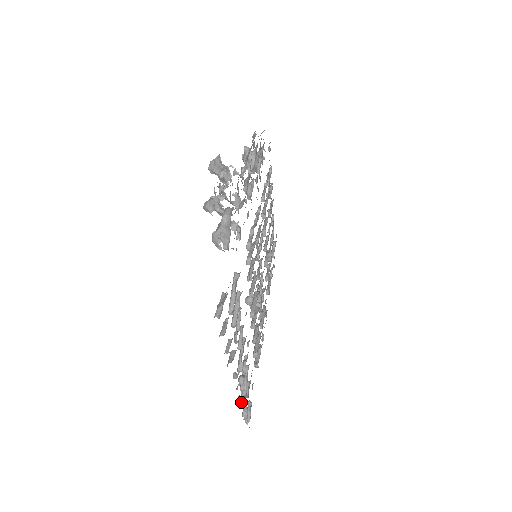
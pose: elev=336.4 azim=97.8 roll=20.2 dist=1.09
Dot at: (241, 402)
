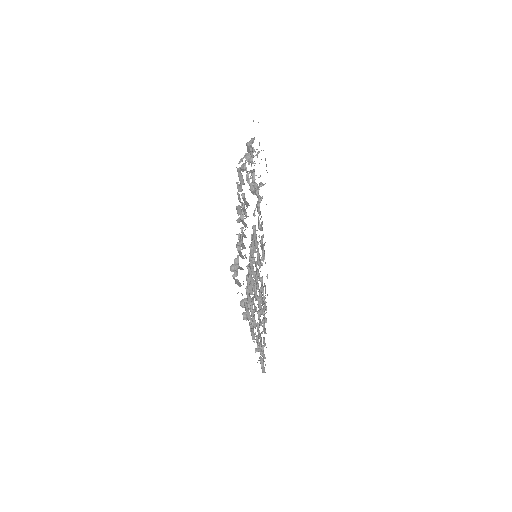
Dot at: (235, 258)
